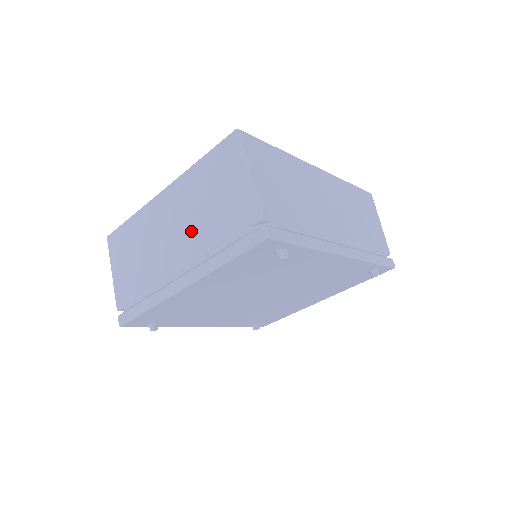
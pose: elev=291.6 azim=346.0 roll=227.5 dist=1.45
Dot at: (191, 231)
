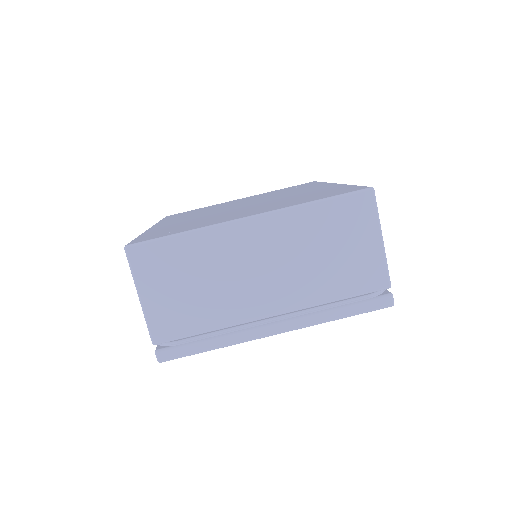
Dot at: (297, 278)
